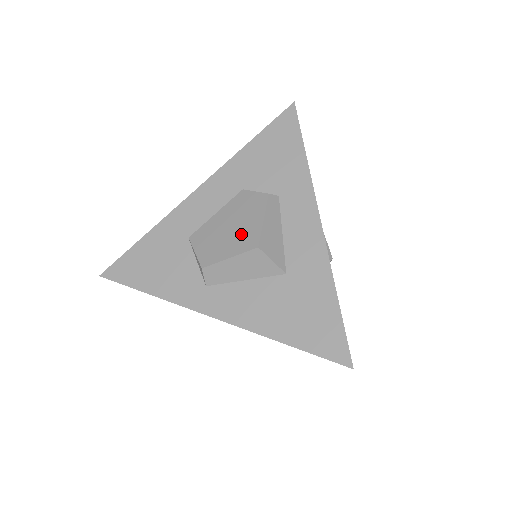
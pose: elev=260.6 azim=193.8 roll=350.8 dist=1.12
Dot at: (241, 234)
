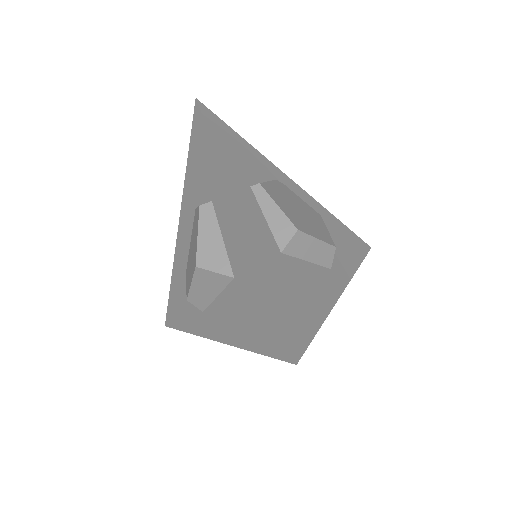
Dot at: (193, 257)
